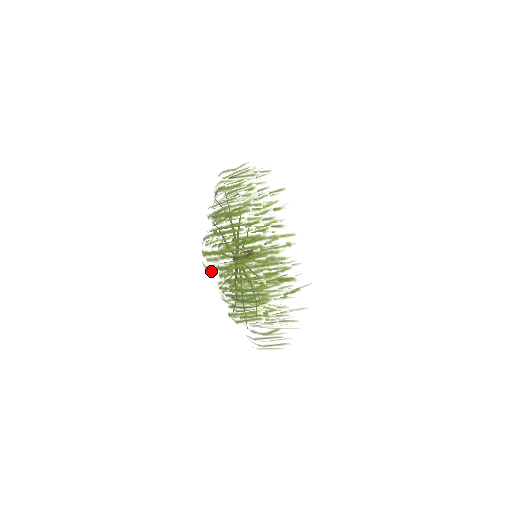
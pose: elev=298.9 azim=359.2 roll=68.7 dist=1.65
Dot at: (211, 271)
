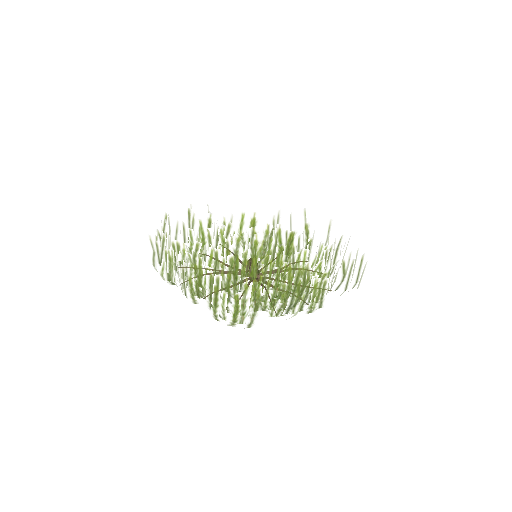
Dot at: (254, 324)
